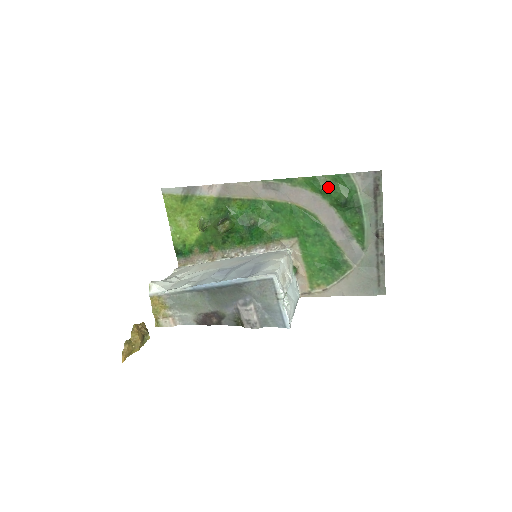
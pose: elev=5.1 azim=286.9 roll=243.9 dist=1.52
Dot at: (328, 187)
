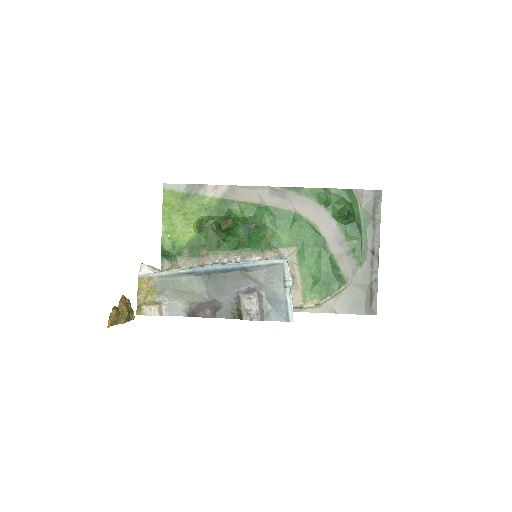
Dot at: (332, 199)
